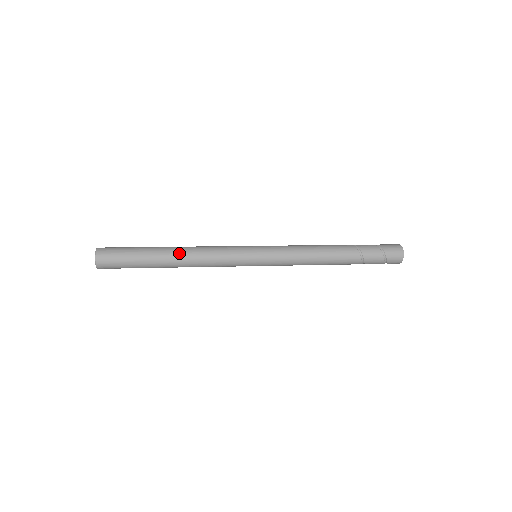
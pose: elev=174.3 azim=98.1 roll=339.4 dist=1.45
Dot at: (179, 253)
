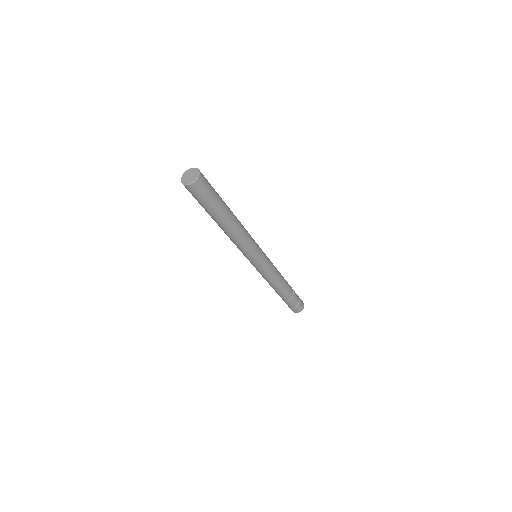
Dot at: (236, 219)
